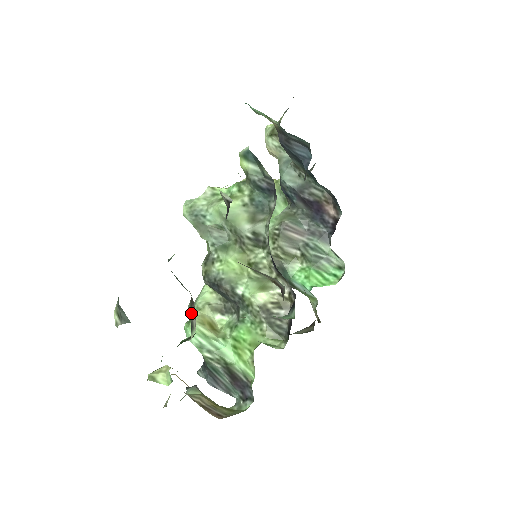
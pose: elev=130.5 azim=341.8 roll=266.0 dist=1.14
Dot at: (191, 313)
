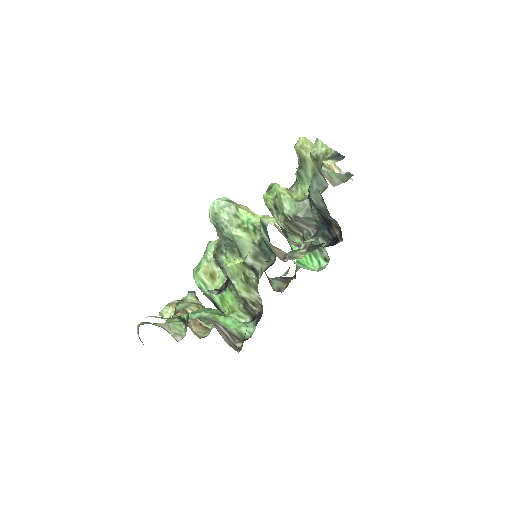
Dot at: (186, 323)
